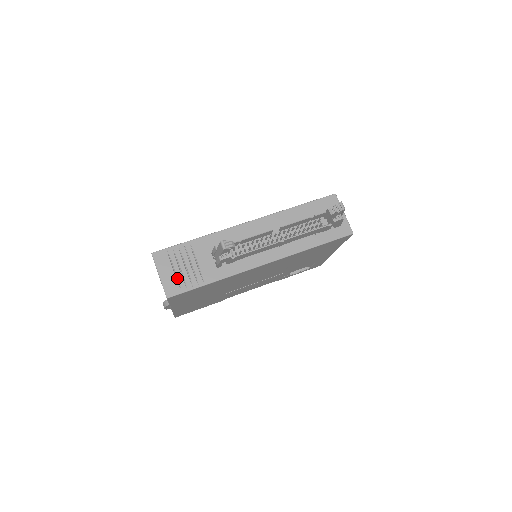
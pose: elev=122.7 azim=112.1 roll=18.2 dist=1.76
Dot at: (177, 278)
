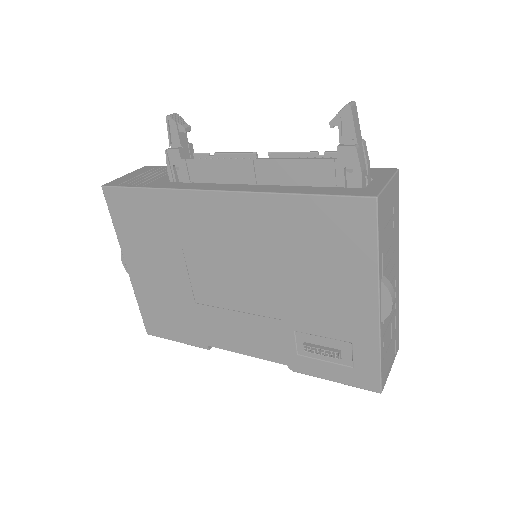
Dot at: (131, 180)
